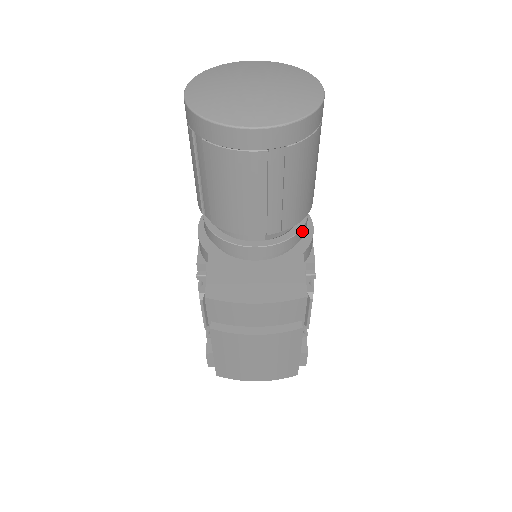
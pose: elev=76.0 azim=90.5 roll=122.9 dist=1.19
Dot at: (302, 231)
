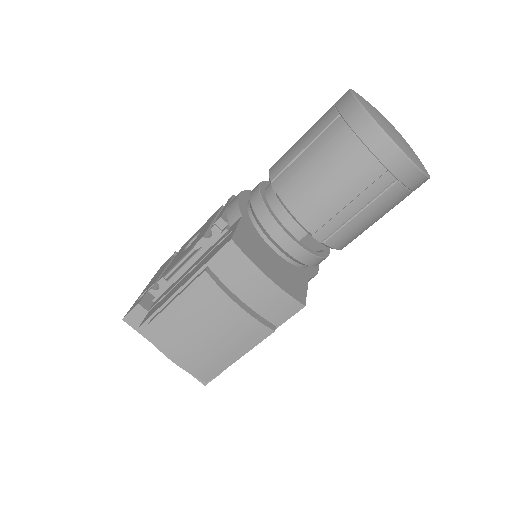
Dot at: (321, 260)
